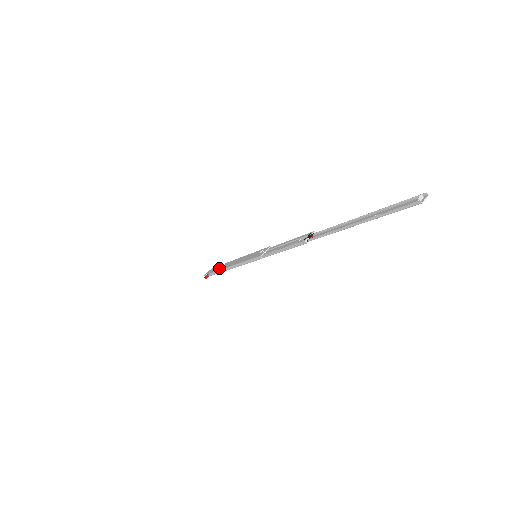
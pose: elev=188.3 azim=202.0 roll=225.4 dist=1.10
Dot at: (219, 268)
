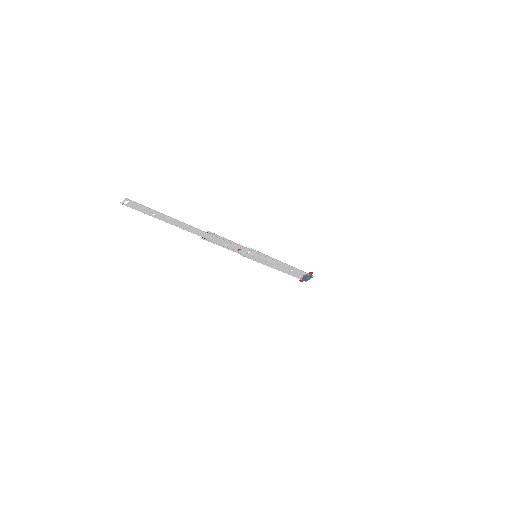
Dot at: (292, 272)
